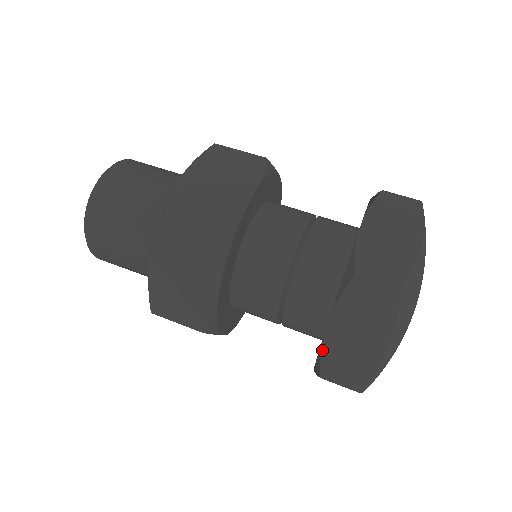
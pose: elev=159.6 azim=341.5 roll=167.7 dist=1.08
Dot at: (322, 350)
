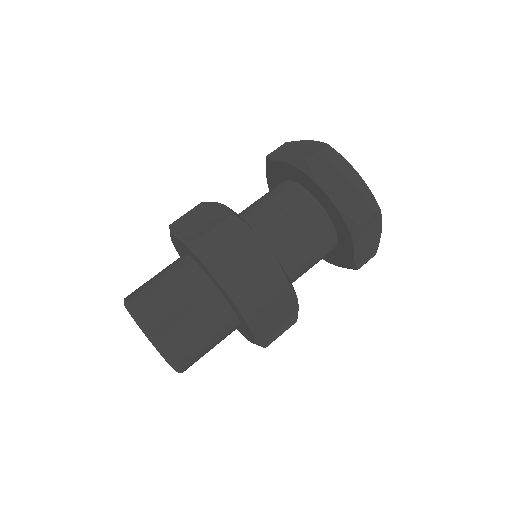
Dot at: (355, 262)
